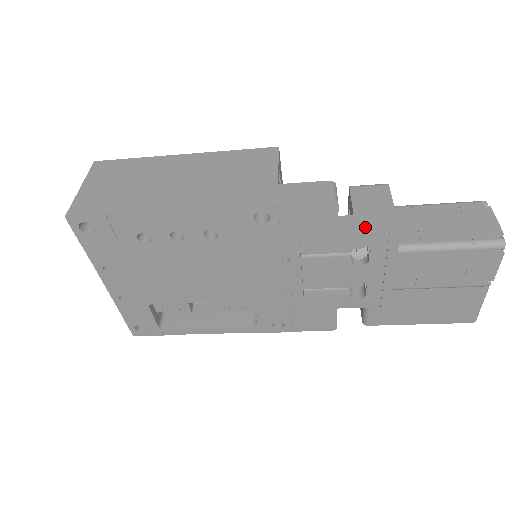
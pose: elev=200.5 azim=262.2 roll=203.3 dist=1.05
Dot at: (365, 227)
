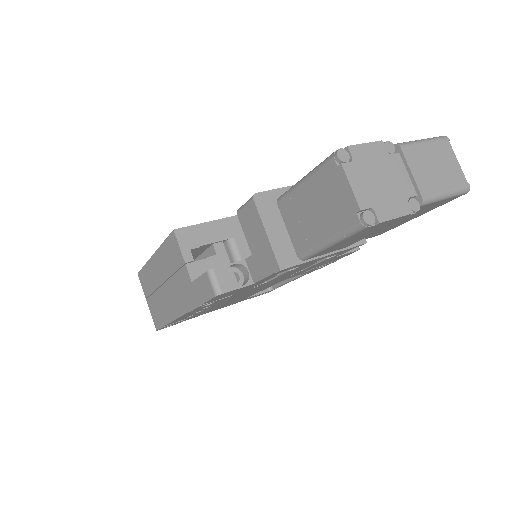
Dot at: (262, 270)
